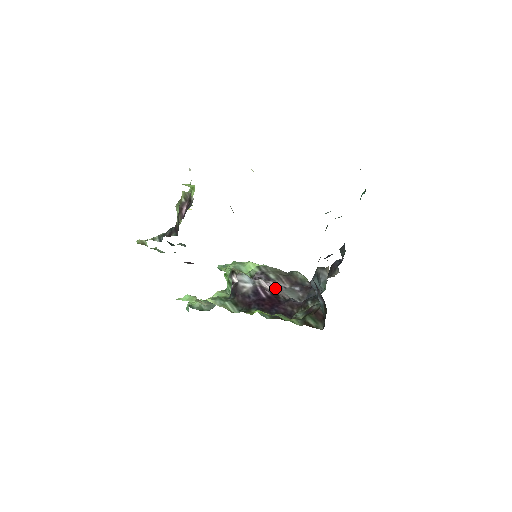
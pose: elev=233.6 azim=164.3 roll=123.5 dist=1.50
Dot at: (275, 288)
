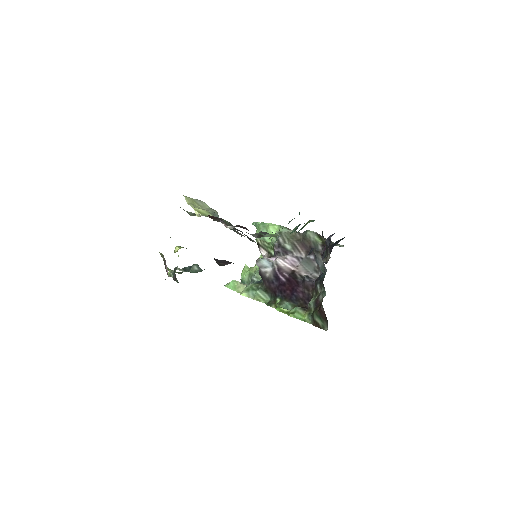
Dot at: (293, 263)
